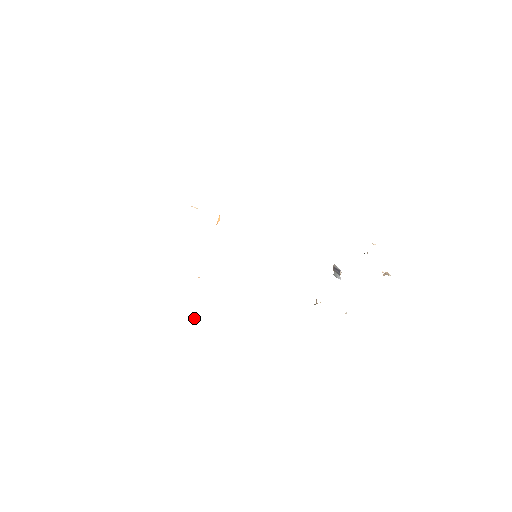
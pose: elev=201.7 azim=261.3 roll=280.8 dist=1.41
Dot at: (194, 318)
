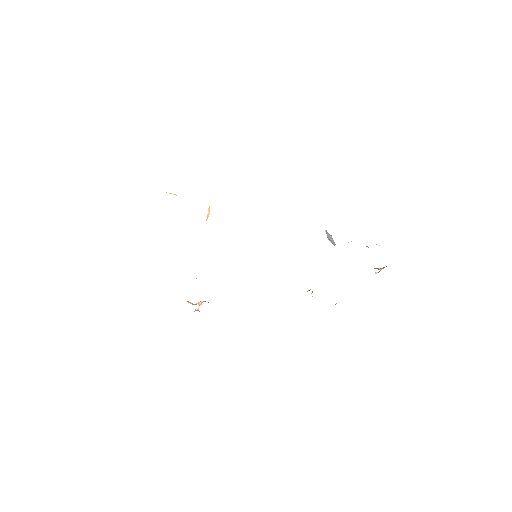
Dot at: (197, 310)
